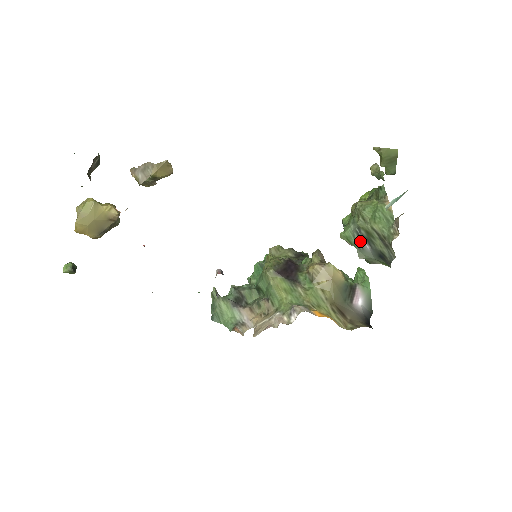
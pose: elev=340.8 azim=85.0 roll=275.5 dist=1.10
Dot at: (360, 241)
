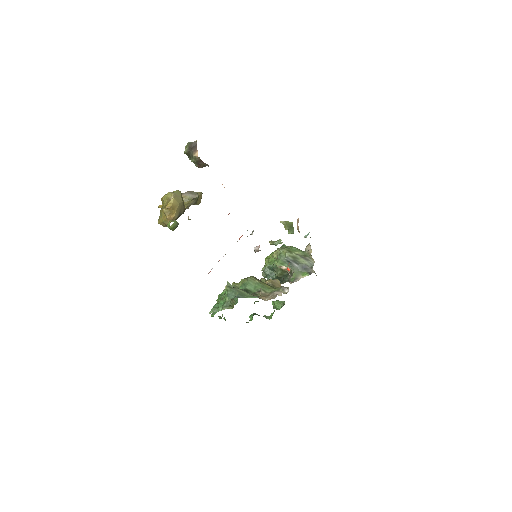
Dot at: (290, 263)
